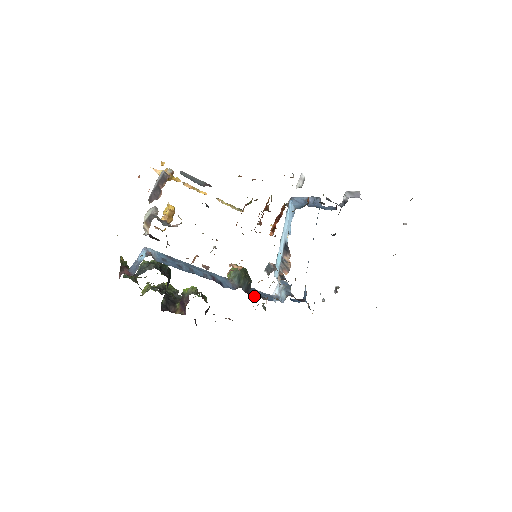
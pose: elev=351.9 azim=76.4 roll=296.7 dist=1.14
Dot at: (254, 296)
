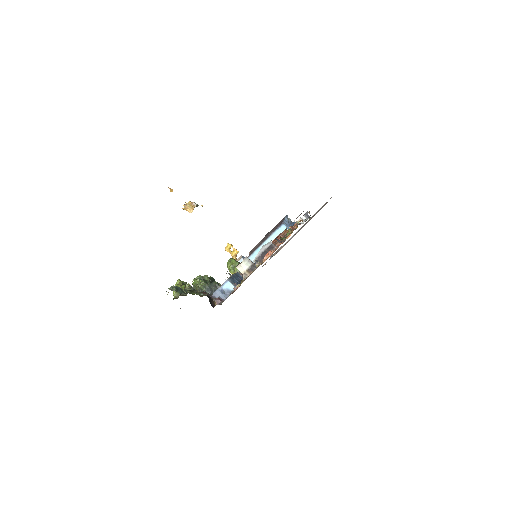
Dot at: occluded
